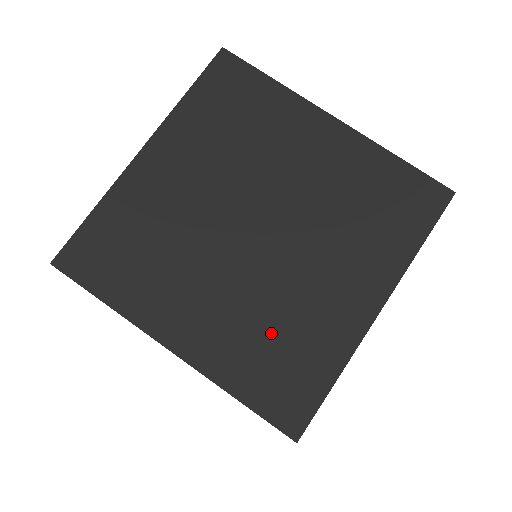
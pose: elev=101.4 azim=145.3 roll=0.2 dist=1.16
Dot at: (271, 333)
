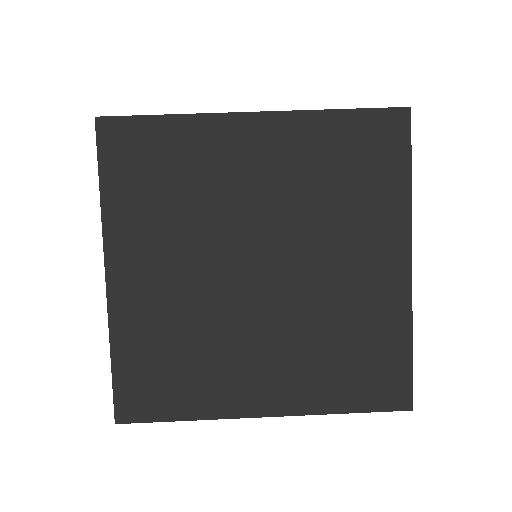
Dot at: occluded
